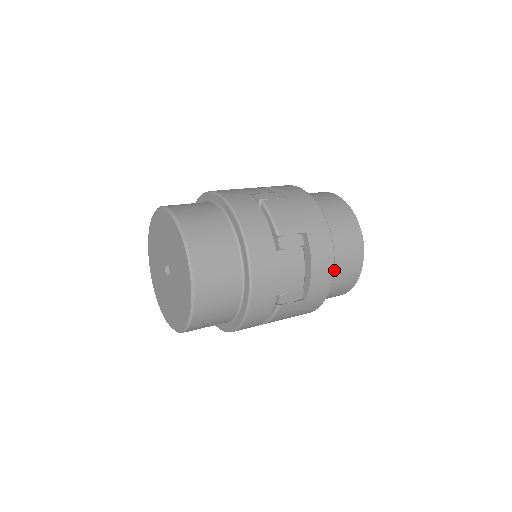
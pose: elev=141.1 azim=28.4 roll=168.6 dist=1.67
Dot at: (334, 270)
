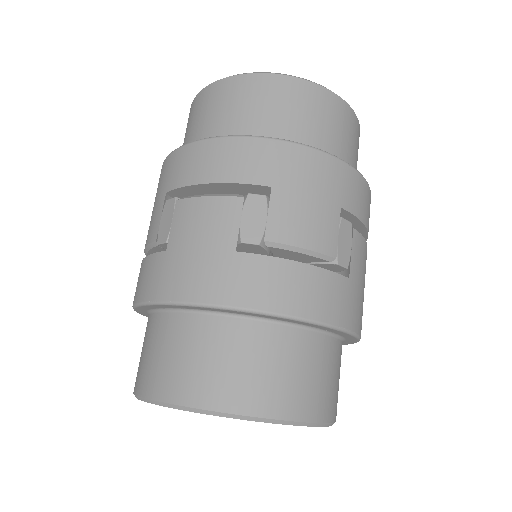
Dot at: occluded
